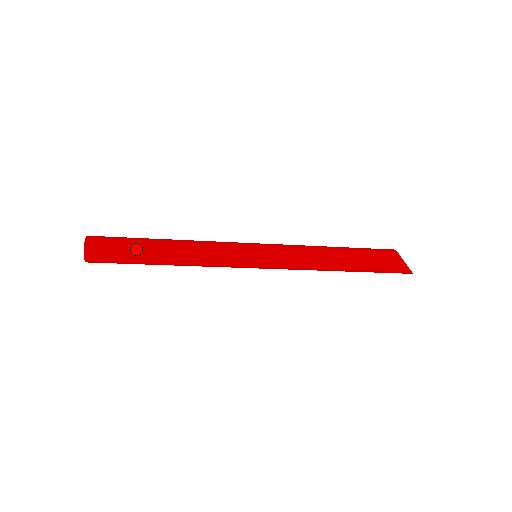
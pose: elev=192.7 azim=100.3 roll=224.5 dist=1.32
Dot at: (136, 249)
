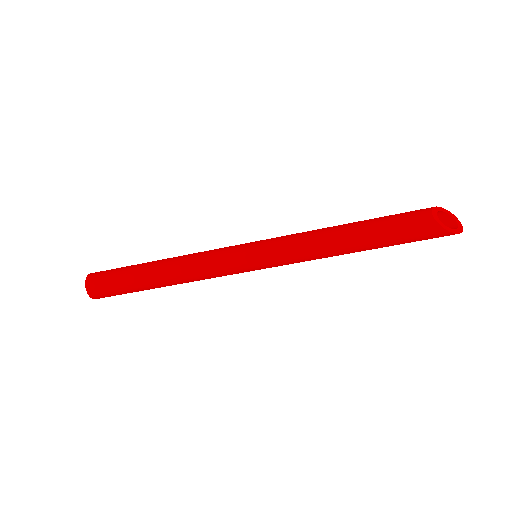
Dot at: (131, 283)
